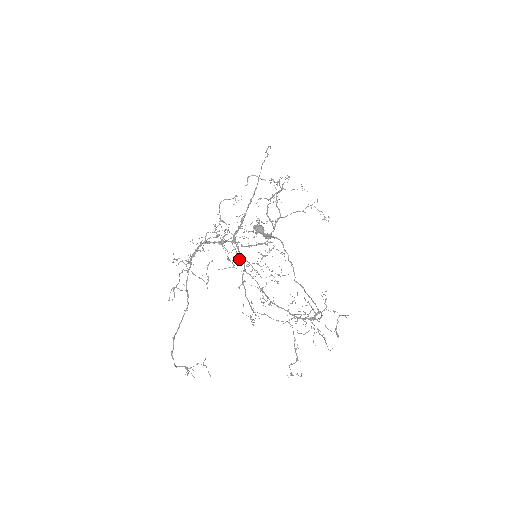
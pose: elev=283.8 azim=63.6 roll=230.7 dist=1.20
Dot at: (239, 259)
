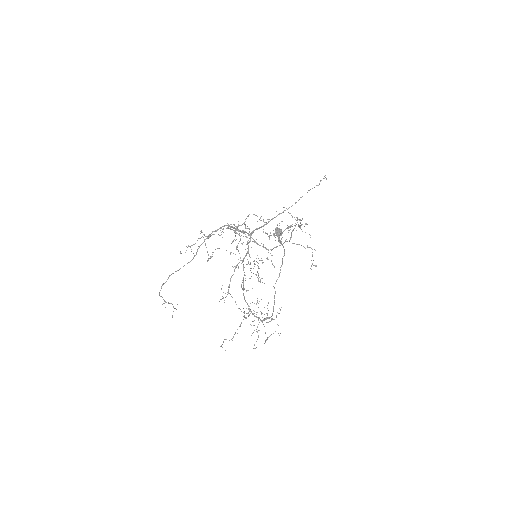
Dot at: (245, 249)
